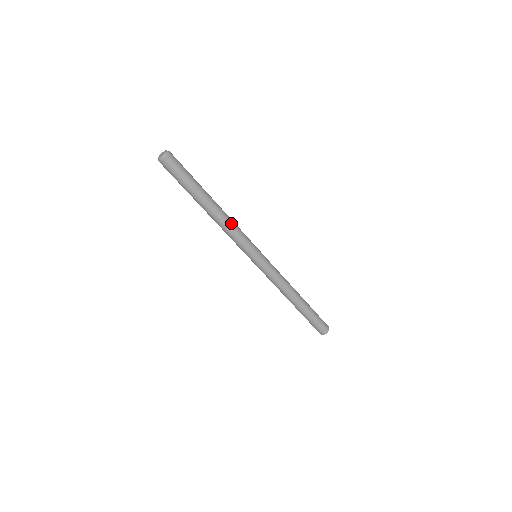
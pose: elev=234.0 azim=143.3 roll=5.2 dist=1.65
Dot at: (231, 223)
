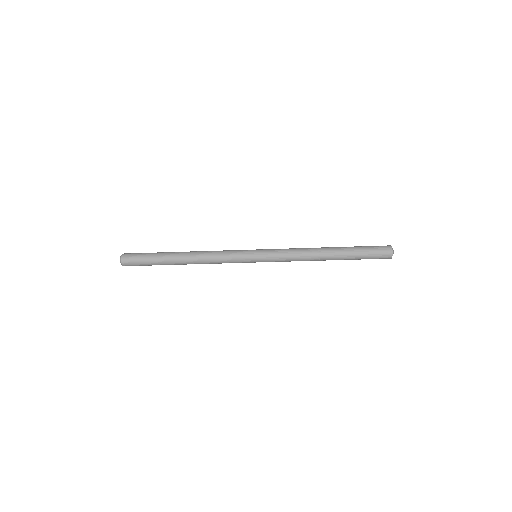
Dot at: (208, 254)
